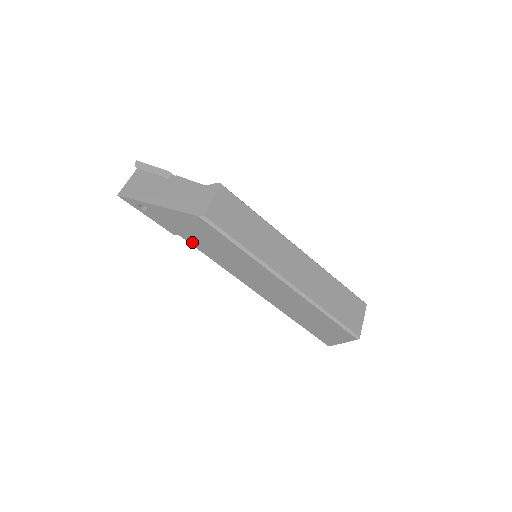
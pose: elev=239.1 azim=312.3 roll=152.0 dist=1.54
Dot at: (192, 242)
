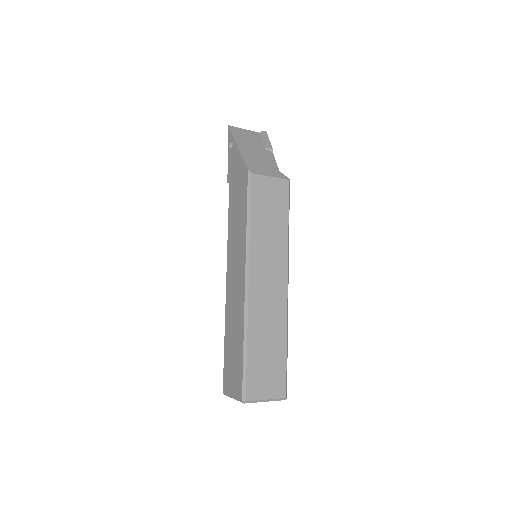
Dot at: (231, 196)
